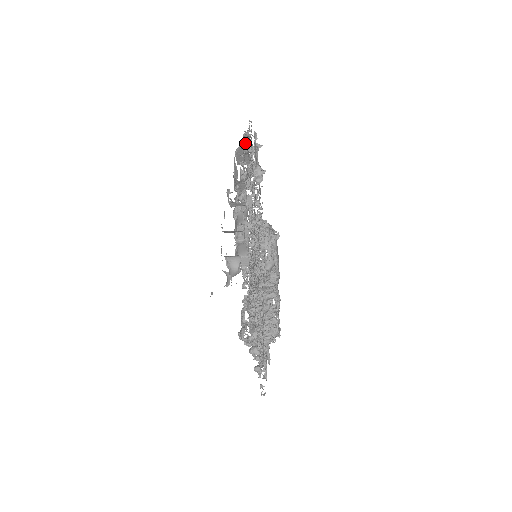
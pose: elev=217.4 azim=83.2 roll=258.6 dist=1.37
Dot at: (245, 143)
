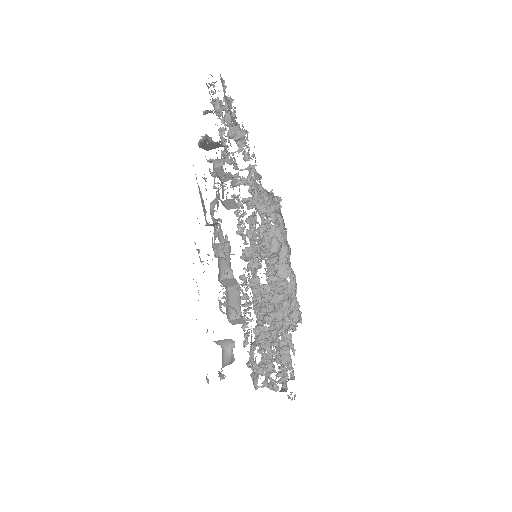
Dot at: (207, 137)
